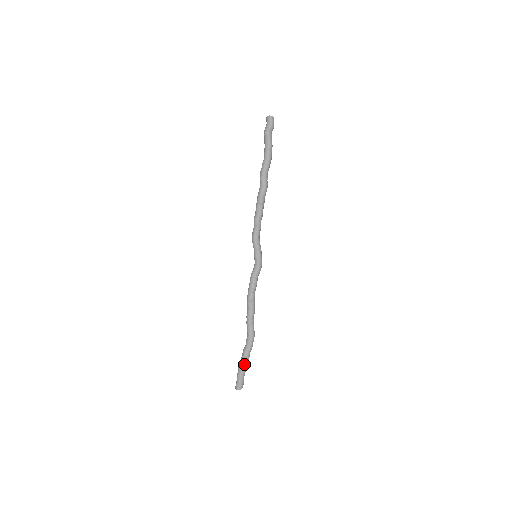
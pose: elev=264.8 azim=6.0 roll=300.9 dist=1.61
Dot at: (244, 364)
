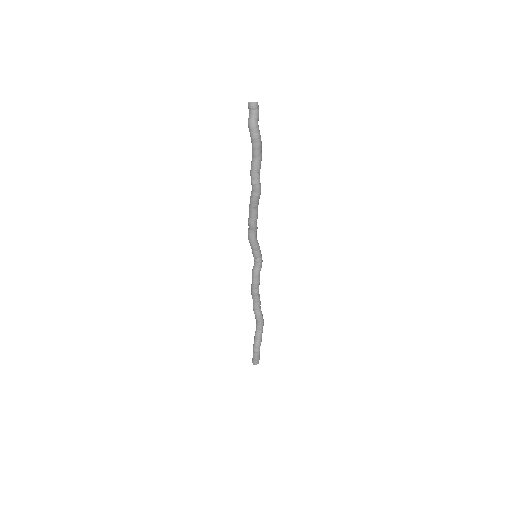
Dot at: (259, 347)
